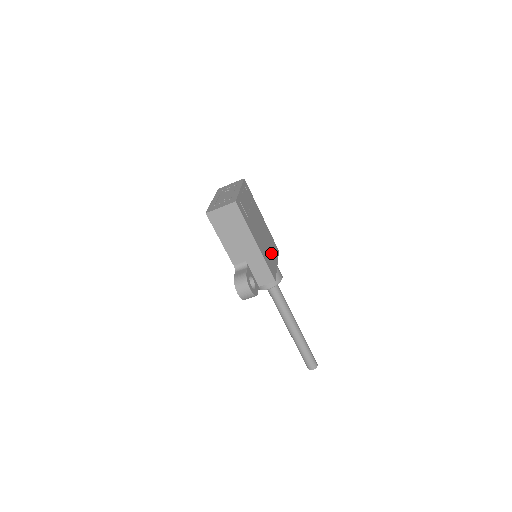
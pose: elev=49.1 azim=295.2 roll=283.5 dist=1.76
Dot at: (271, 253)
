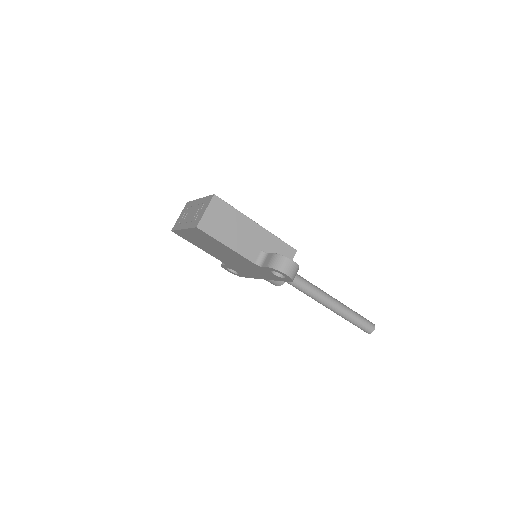
Dot at: occluded
